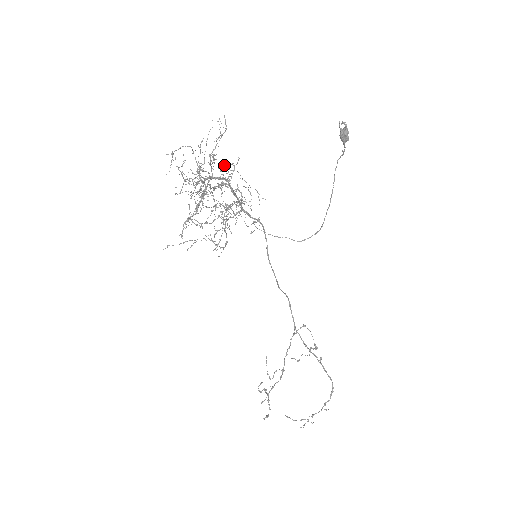
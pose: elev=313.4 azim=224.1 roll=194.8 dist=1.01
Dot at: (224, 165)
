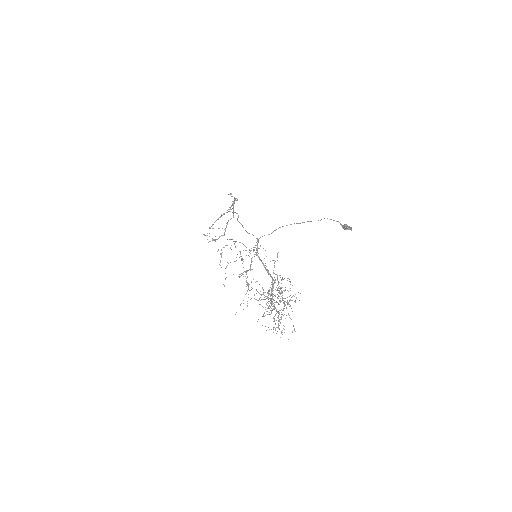
Dot at: occluded
